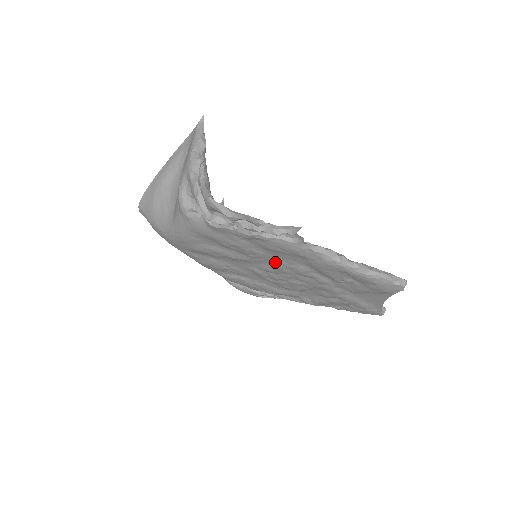
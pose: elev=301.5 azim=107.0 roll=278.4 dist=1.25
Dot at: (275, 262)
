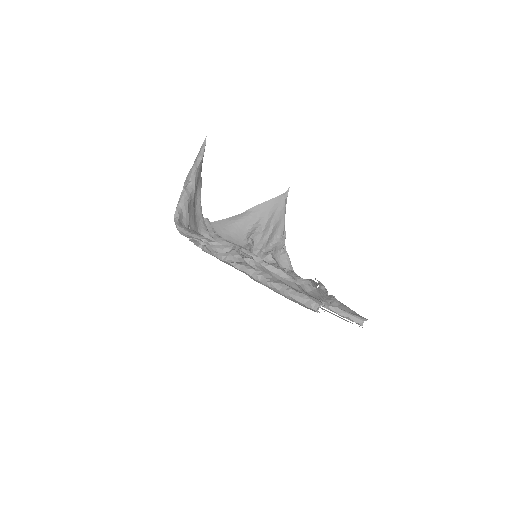
Dot at: occluded
